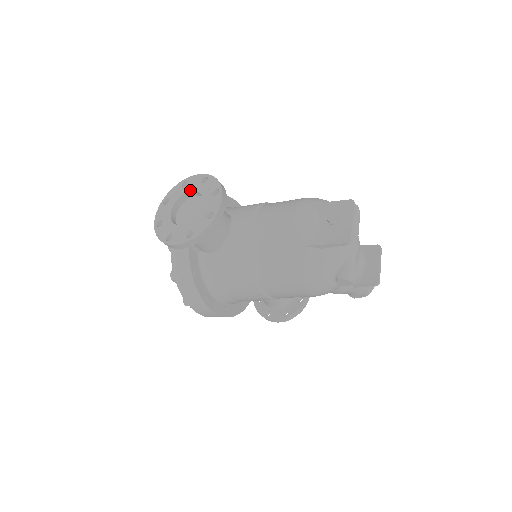
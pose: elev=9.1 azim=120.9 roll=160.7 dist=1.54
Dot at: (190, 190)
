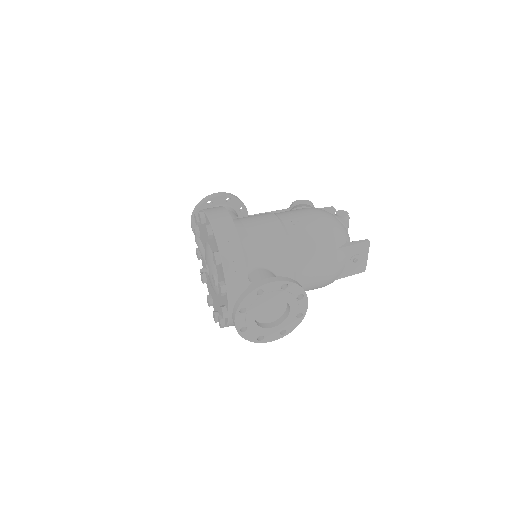
Dot at: (271, 298)
